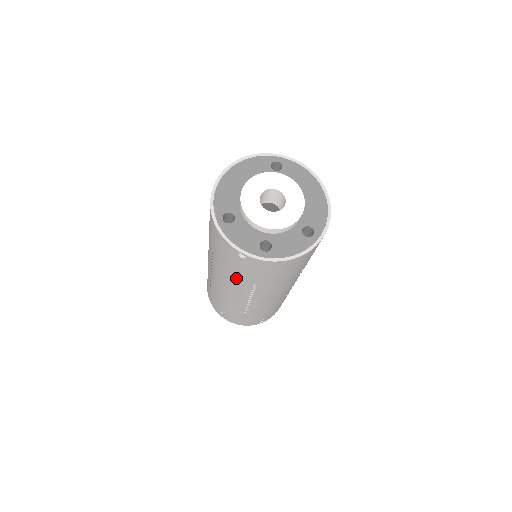
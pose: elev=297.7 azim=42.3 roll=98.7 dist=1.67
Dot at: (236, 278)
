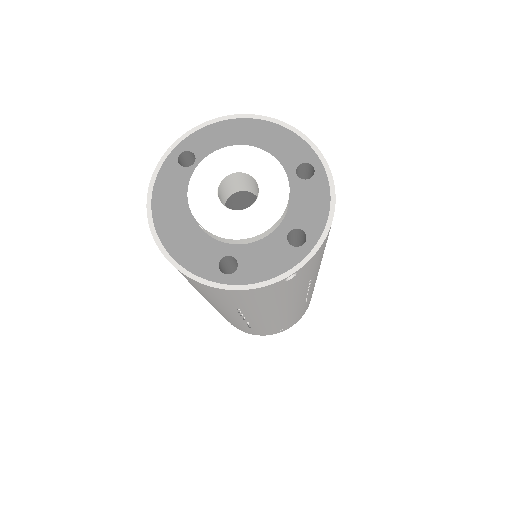
Dot at: (289, 298)
